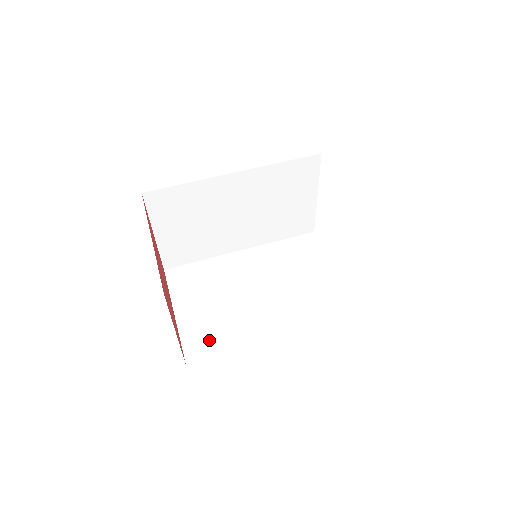
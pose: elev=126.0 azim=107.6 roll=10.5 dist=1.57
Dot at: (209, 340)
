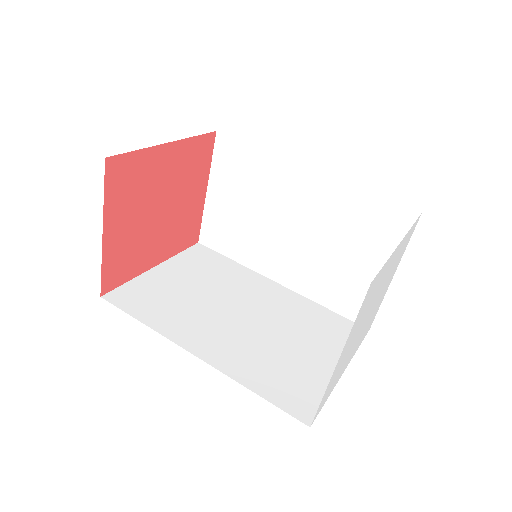
Dot at: (145, 301)
